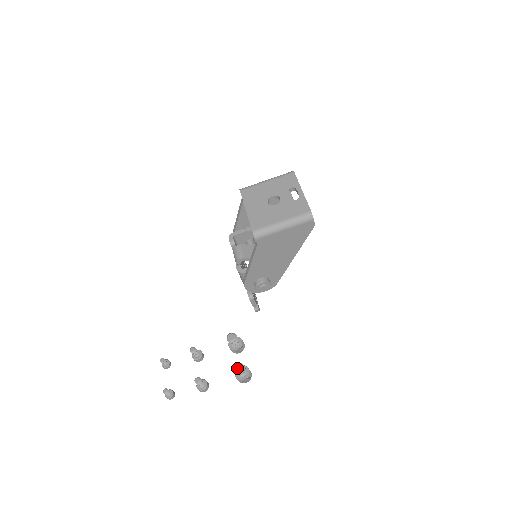
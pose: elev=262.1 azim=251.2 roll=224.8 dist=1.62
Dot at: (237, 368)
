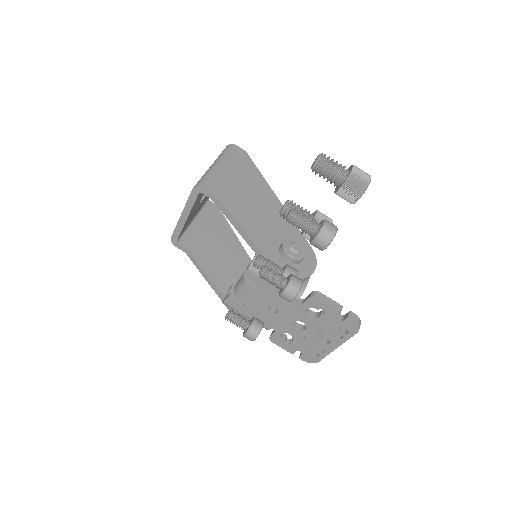
Dot at: (315, 160)
